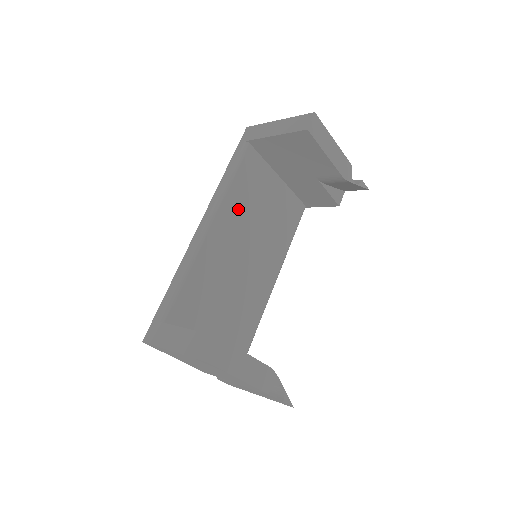
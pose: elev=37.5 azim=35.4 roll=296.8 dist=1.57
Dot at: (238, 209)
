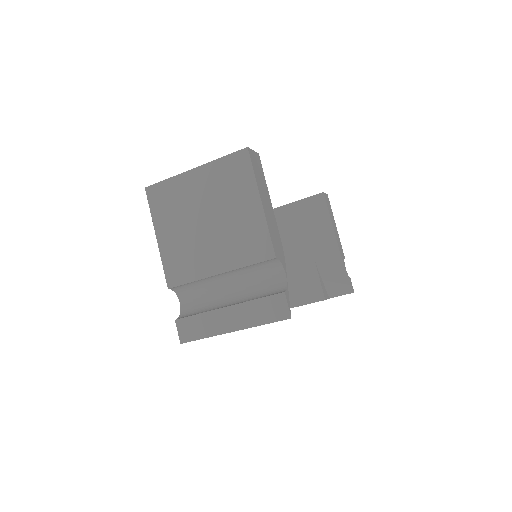
Dot at: occluded
